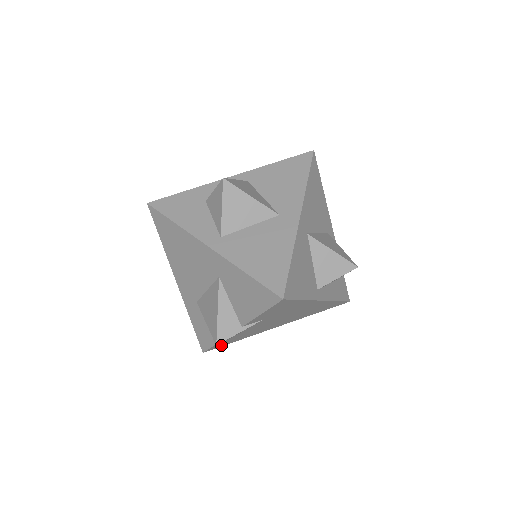
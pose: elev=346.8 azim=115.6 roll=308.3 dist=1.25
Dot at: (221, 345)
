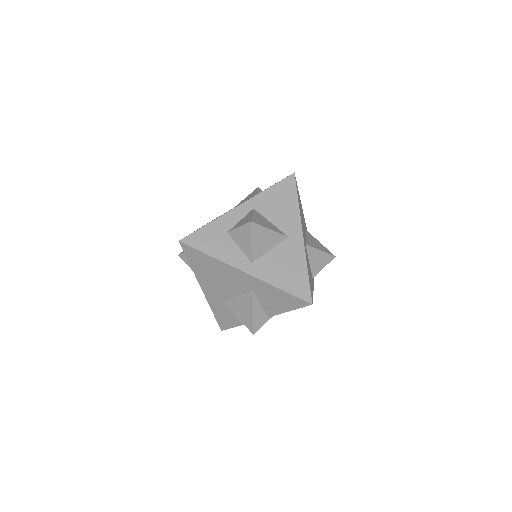
Dot at: occluded
